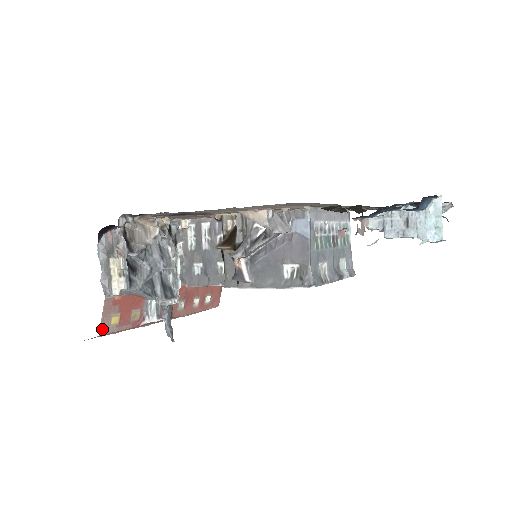
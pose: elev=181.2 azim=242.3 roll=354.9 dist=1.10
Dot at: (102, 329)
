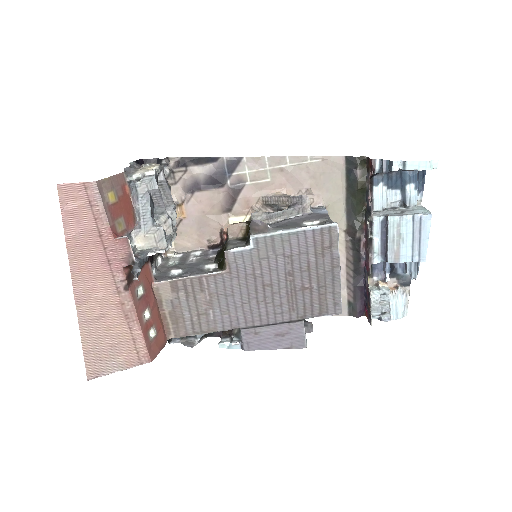
Dot at: (101, 184)
